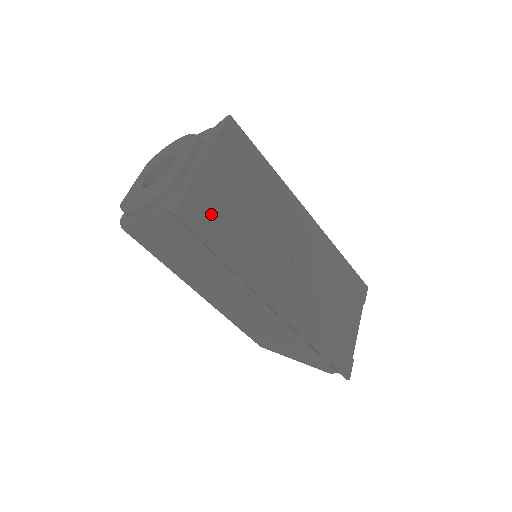
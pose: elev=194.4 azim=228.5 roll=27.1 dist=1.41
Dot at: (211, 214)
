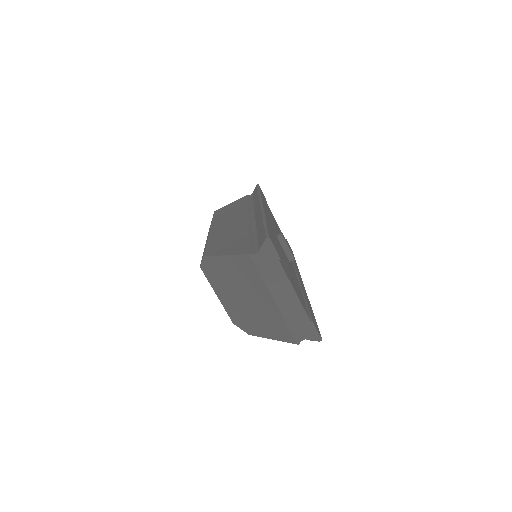
Dot at: occluded
